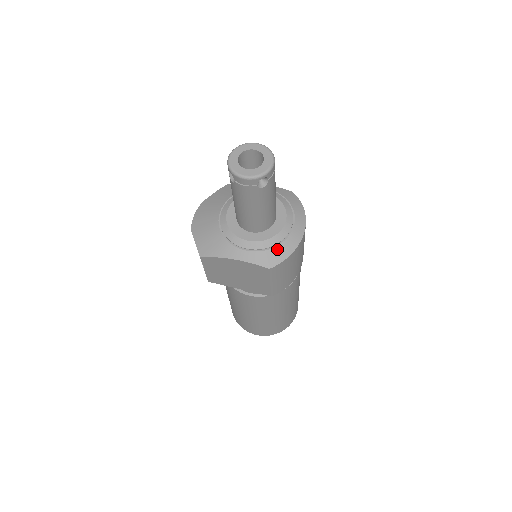
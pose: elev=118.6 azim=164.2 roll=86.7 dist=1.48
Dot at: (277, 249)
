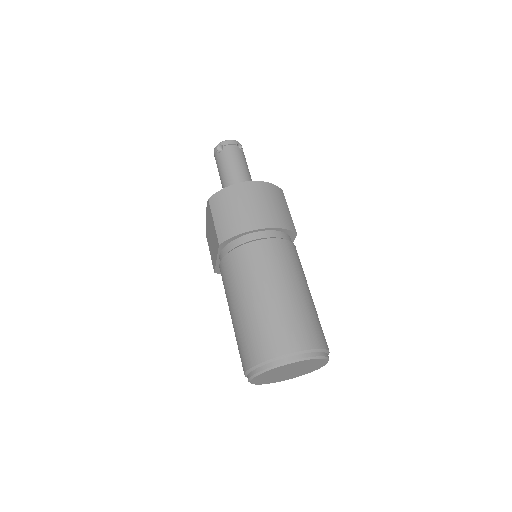
Dot at: occluded
